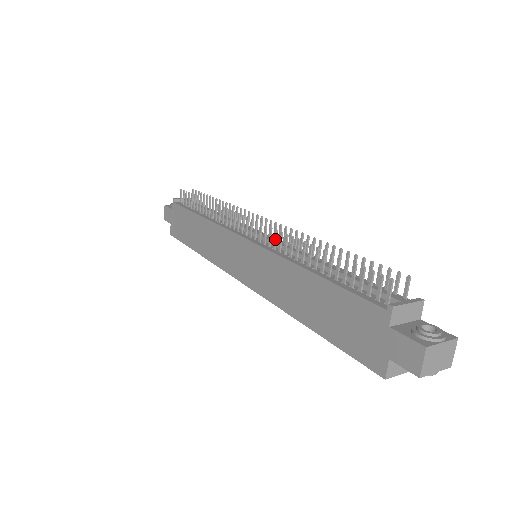
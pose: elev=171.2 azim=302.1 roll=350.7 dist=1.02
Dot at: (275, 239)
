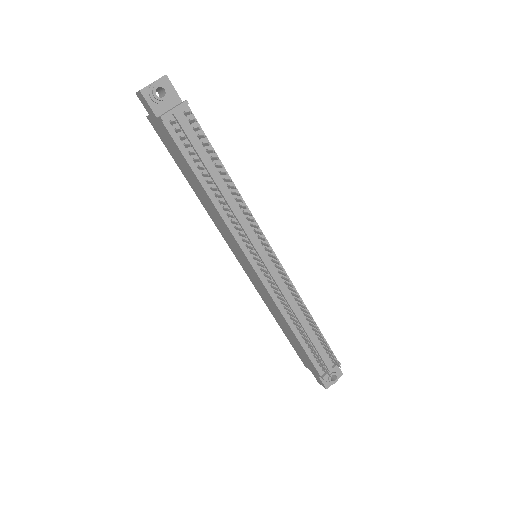
Dot at: (279, 295)
